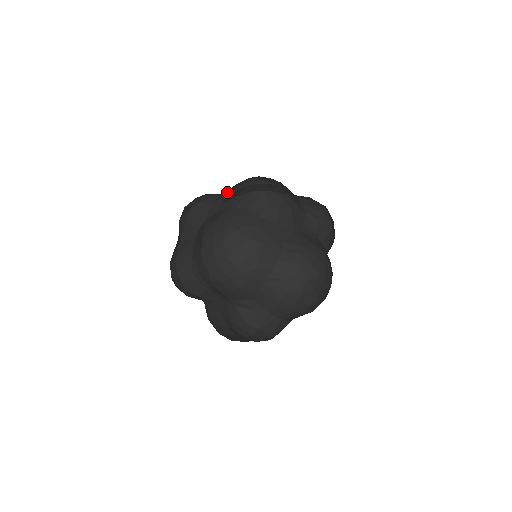
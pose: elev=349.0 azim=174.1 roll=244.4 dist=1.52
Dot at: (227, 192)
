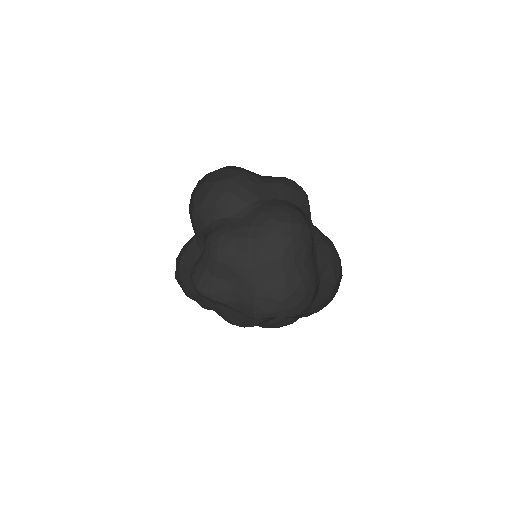
Dot at: (260, 239)
